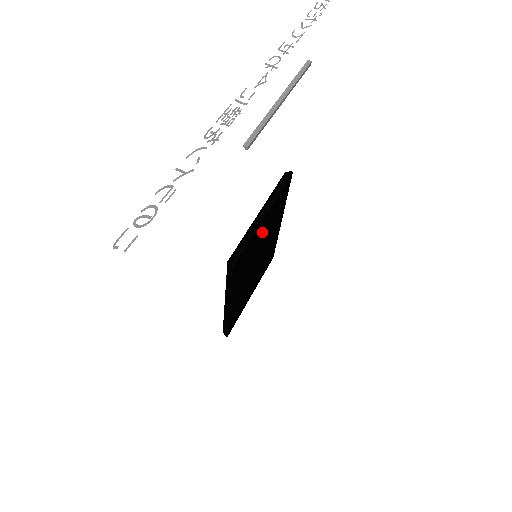
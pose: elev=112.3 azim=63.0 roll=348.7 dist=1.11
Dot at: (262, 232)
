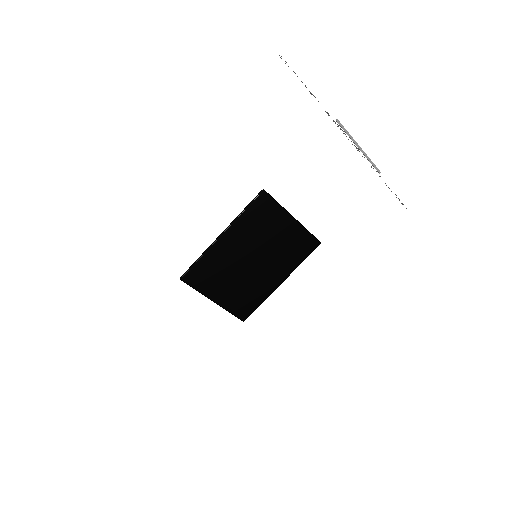
Dot at: (280, 232)
